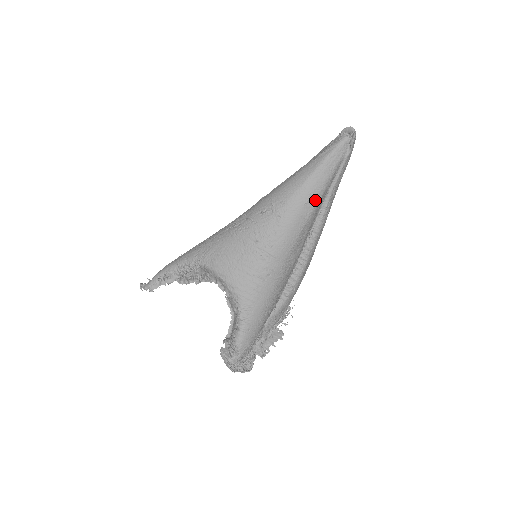
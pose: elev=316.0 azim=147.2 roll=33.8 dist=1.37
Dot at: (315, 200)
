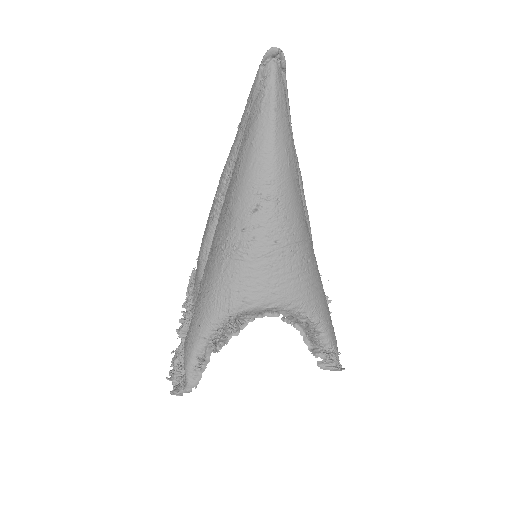
Dot at: (292, 153)
